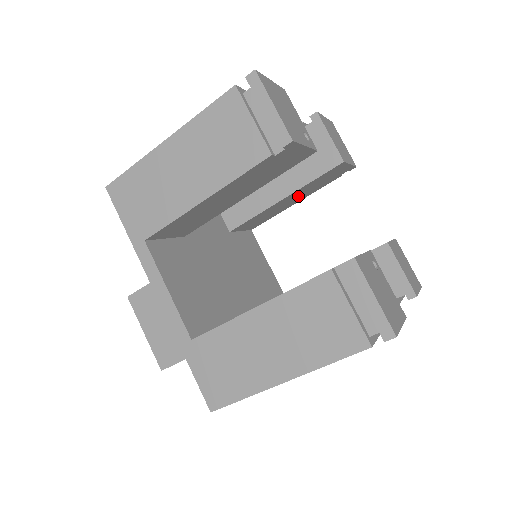
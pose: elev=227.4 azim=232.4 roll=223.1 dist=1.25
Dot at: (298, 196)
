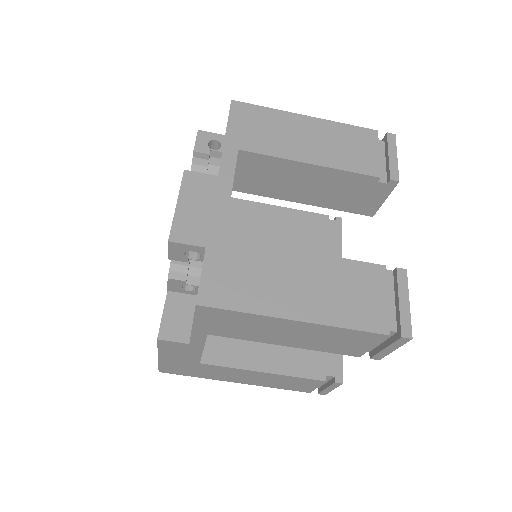
Dot at: occluded
